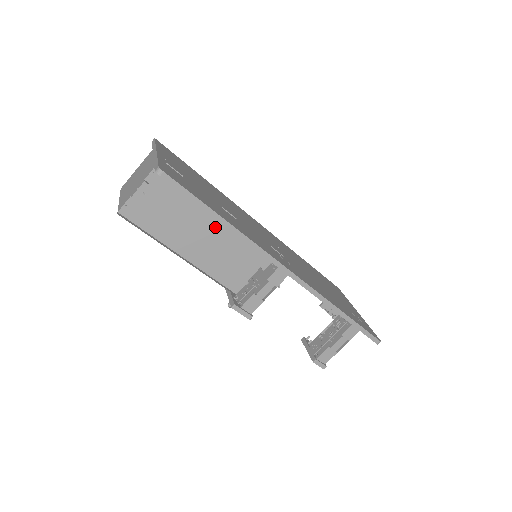
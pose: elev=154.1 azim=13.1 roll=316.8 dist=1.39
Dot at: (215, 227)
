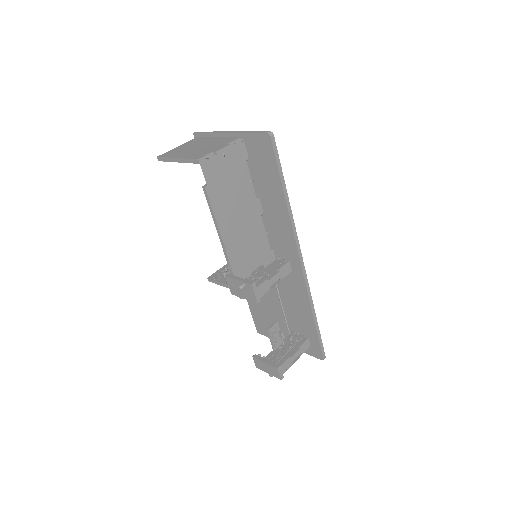
Dot at: (250, 212)
